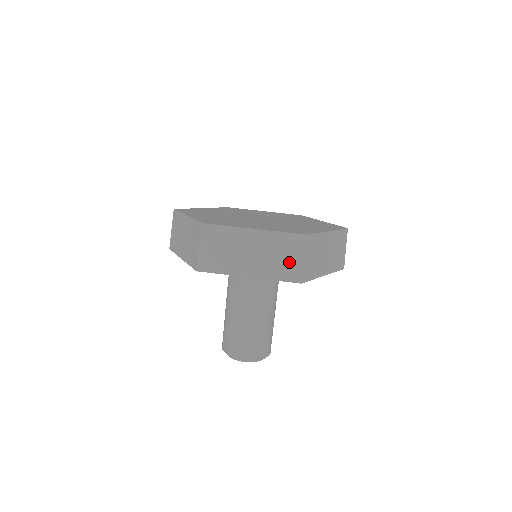
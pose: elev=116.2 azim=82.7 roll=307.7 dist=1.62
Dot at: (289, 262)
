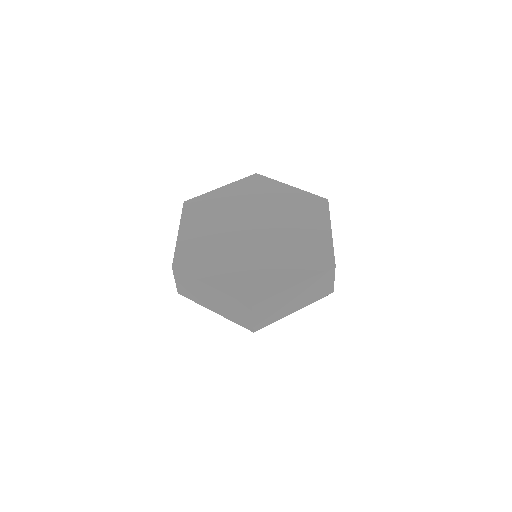
Dot at: (242, 317)
